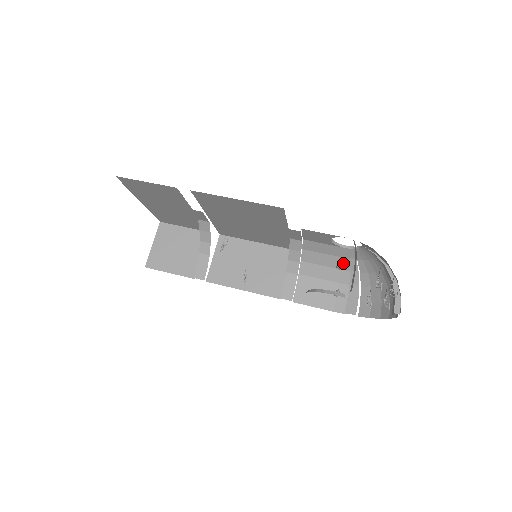
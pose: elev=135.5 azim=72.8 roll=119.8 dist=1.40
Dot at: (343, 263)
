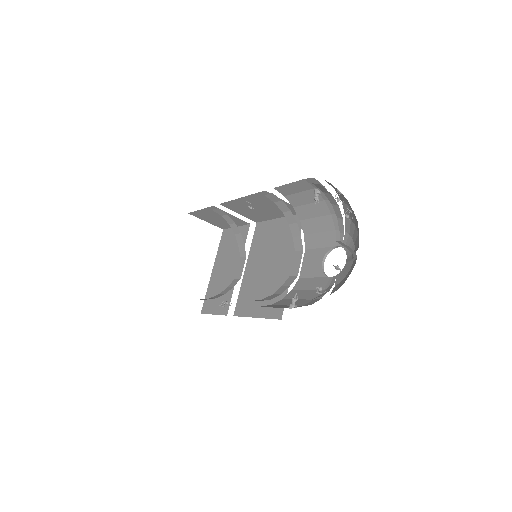
Dot at: (319, 294)
